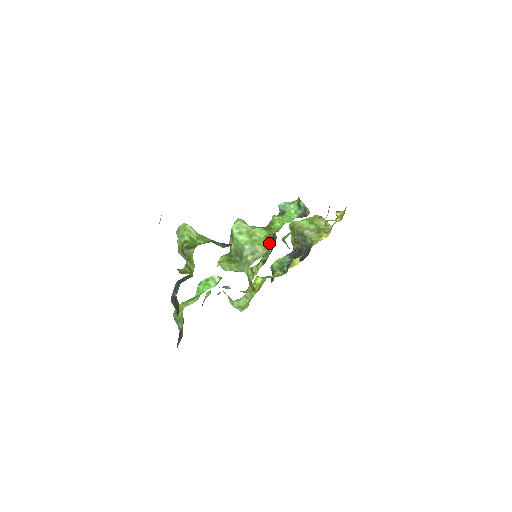
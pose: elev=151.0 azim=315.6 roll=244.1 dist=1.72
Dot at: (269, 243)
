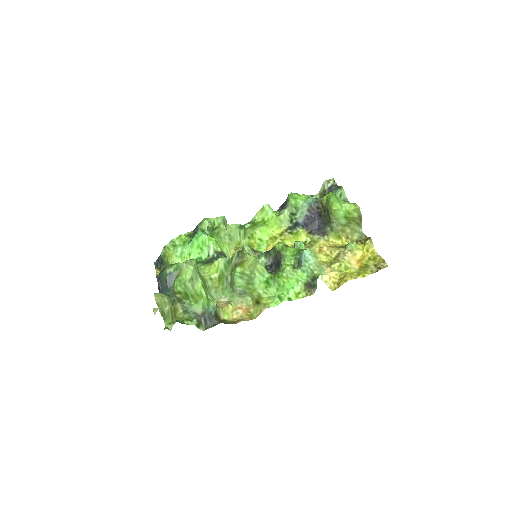
Dot at: (255, 307)
